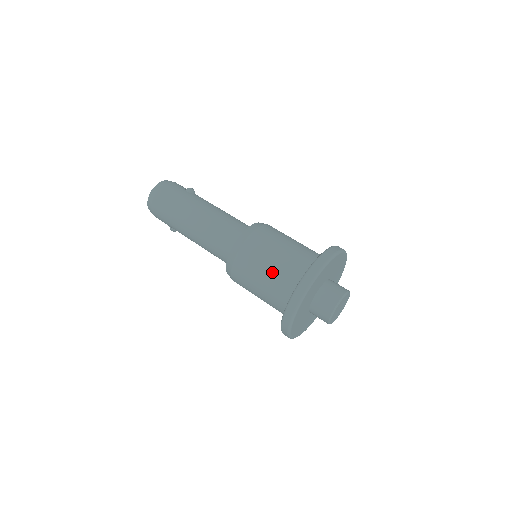
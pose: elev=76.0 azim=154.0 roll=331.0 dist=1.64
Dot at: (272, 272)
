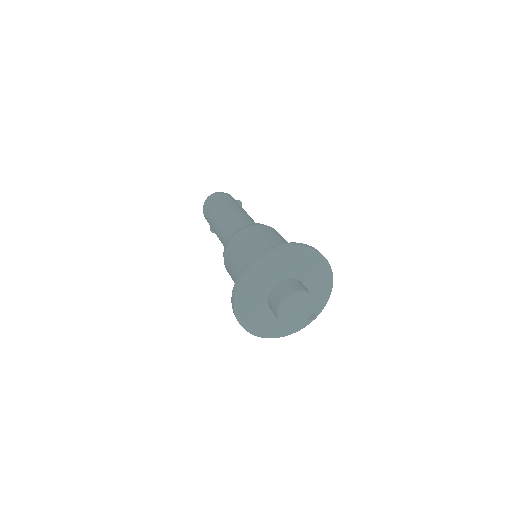
Dot at: (250, 252)
